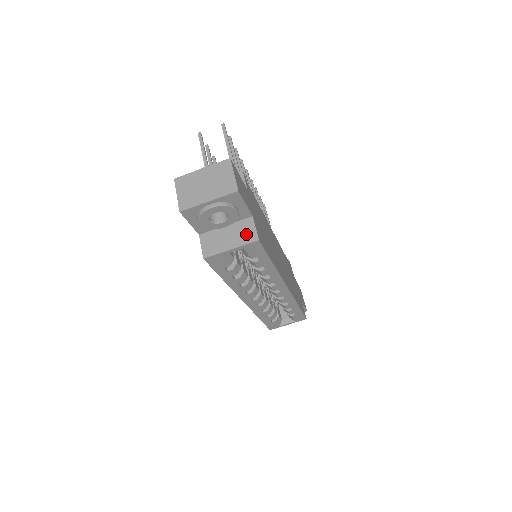
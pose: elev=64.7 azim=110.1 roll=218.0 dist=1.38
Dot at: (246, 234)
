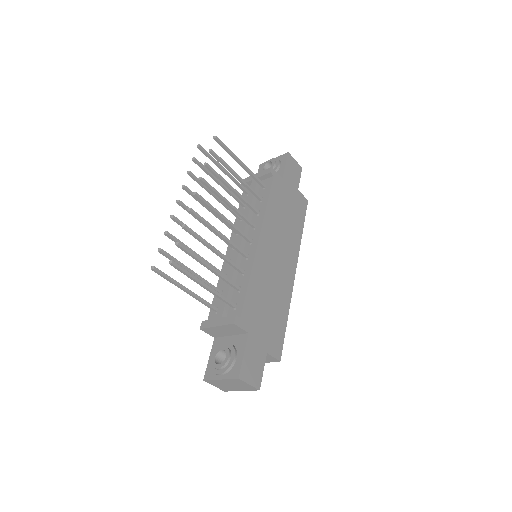
Dot at: (269, 359)
